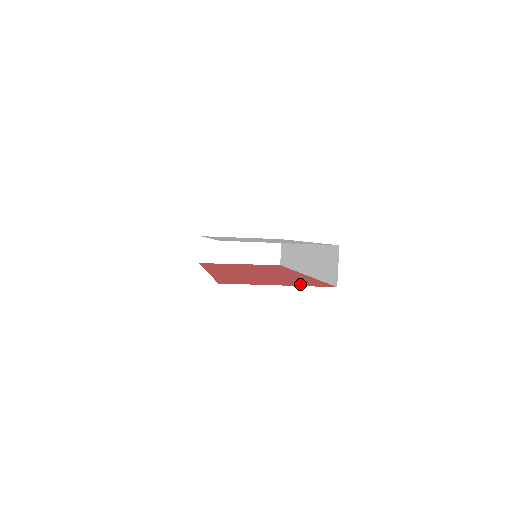
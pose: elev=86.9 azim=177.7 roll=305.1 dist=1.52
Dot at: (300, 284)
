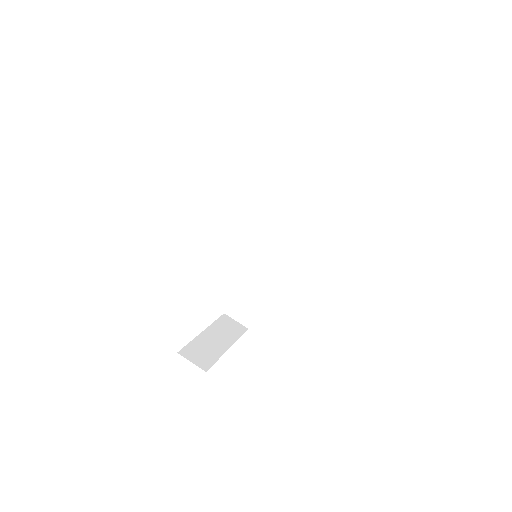
Dot at: occluded
